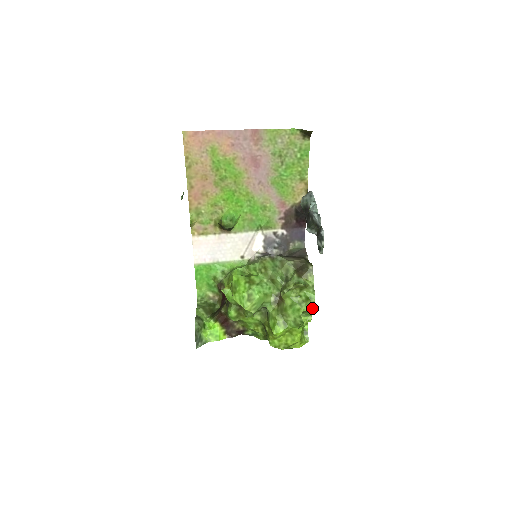
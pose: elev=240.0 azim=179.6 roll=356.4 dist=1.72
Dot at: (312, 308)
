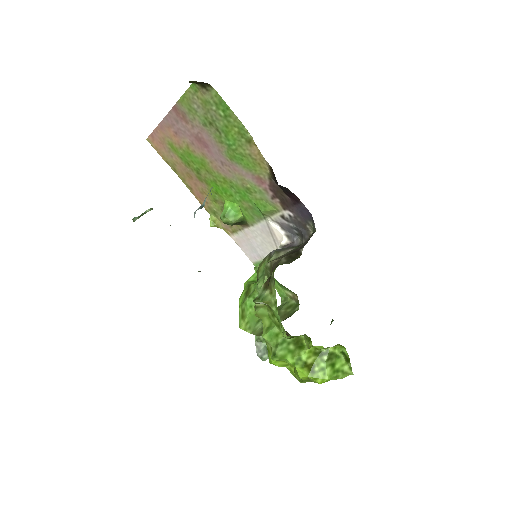
Dot at: occluded
